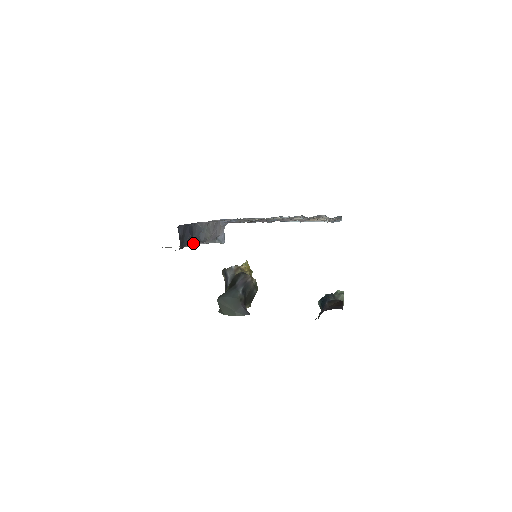
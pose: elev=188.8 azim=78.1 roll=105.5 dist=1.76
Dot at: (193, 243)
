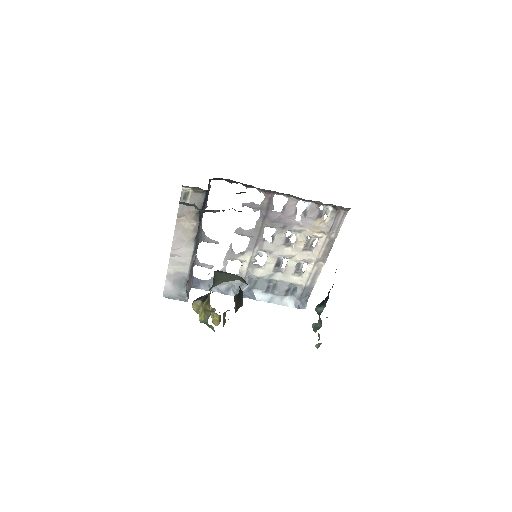
Dot at: occluded
